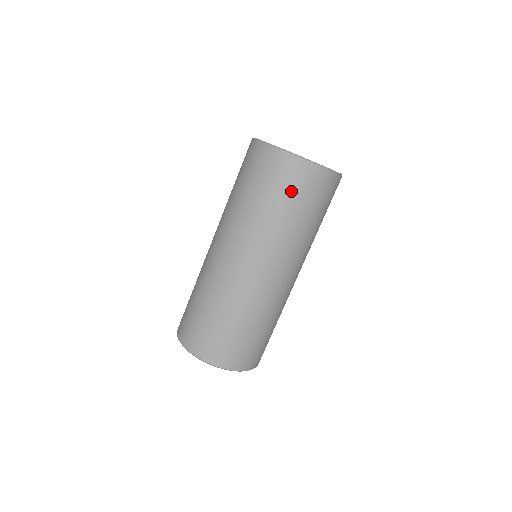
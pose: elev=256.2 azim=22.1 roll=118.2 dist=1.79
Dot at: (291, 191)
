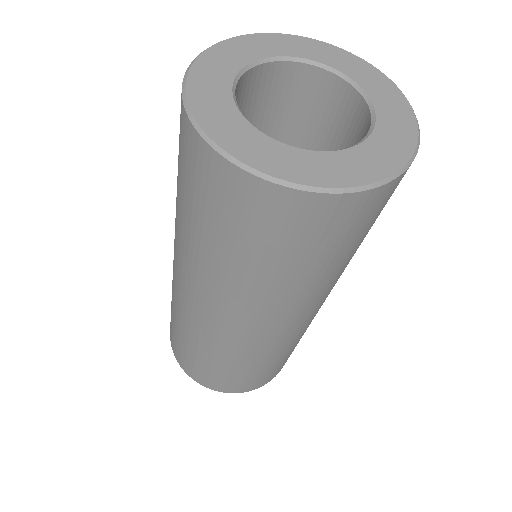
Dot at: (284, 243)
